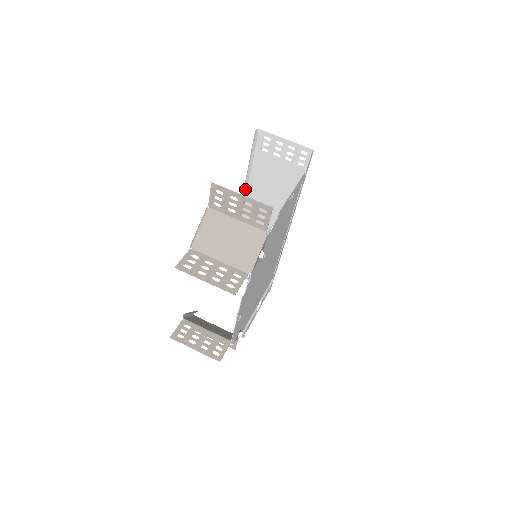
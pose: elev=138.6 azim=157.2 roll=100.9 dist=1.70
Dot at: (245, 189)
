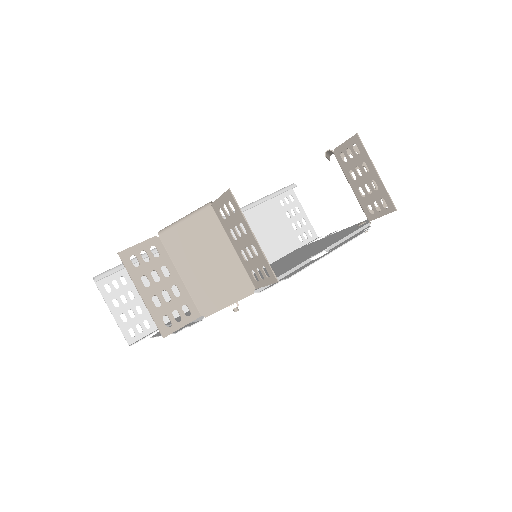
Dot at: (241, 210)
